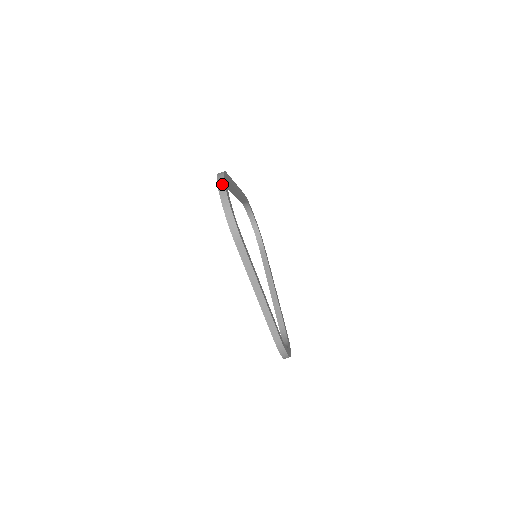
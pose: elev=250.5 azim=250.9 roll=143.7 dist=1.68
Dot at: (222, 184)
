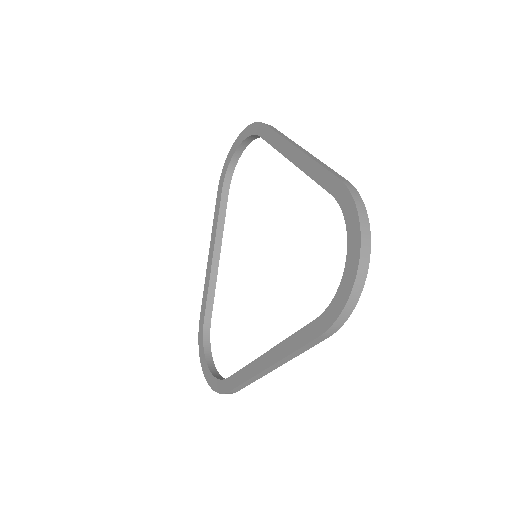
Dot at: (368, 247)
